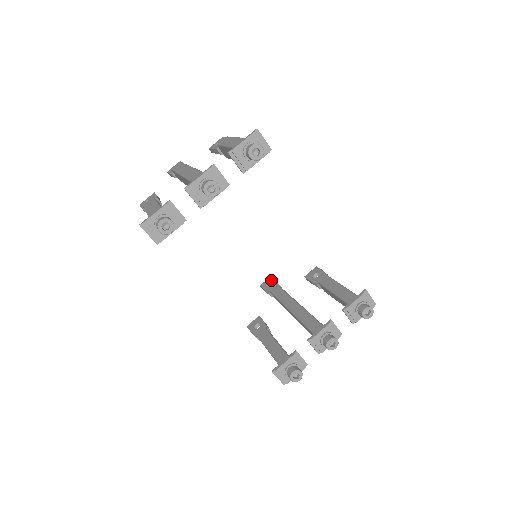
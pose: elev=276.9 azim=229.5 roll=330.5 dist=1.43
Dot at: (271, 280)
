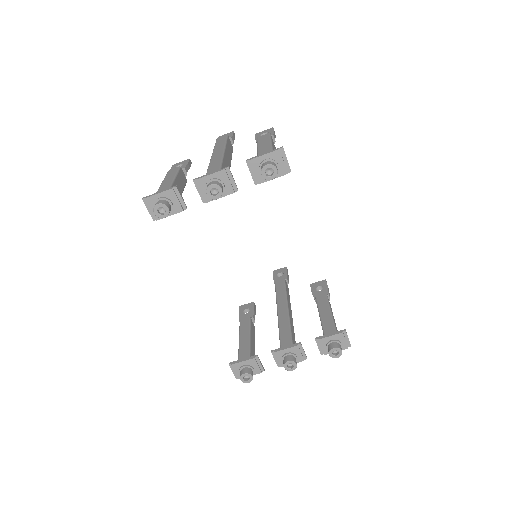
Dot at: (284, 271)
